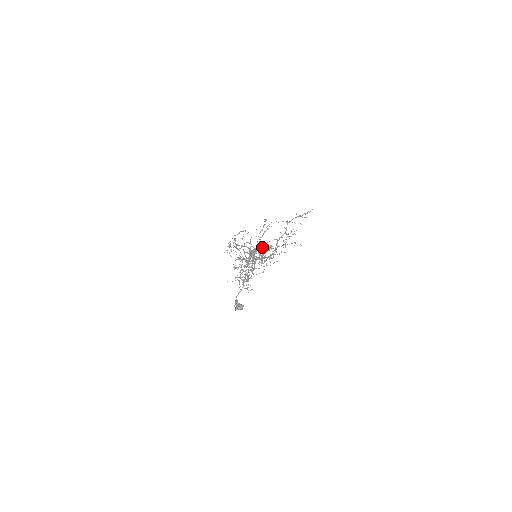
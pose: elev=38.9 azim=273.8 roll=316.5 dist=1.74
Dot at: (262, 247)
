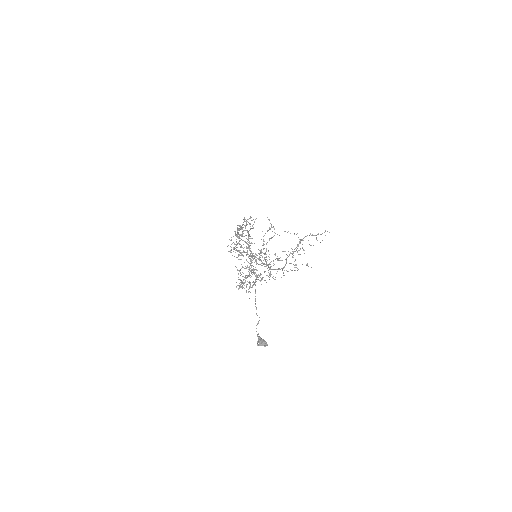
Dot at: occluded
